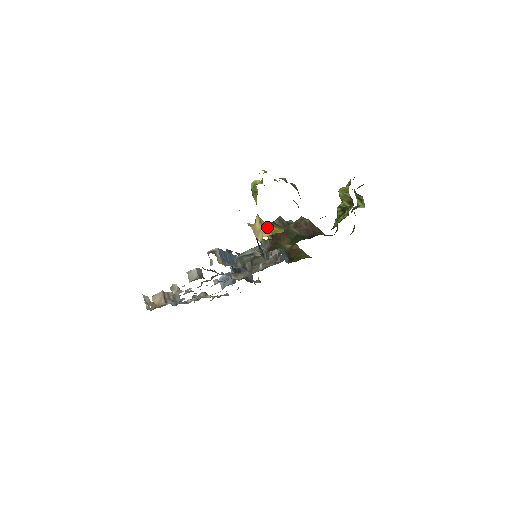
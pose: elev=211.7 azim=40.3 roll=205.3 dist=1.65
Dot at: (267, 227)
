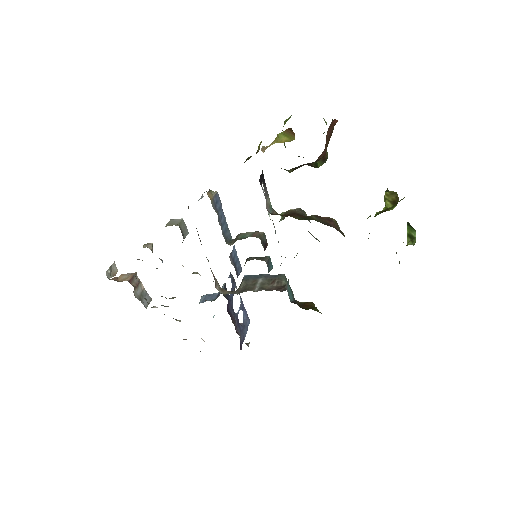
Dot at: (279, 140)
